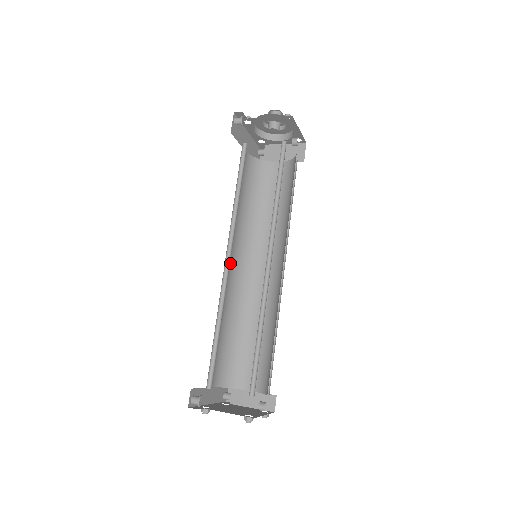
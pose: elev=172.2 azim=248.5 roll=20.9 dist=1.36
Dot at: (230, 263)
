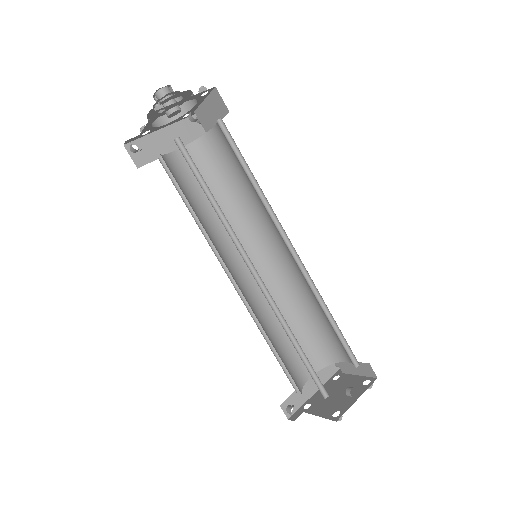
Dot at: (246, 269)
